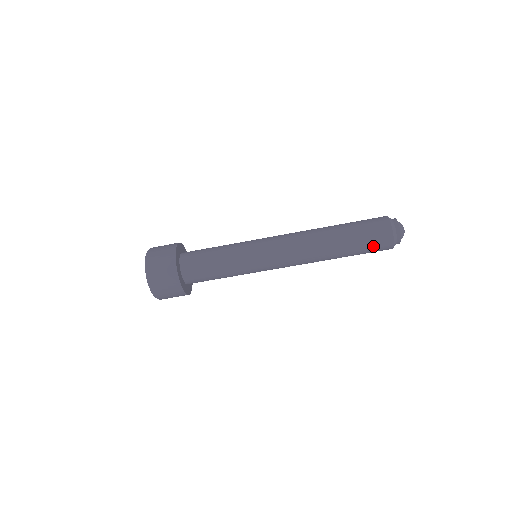
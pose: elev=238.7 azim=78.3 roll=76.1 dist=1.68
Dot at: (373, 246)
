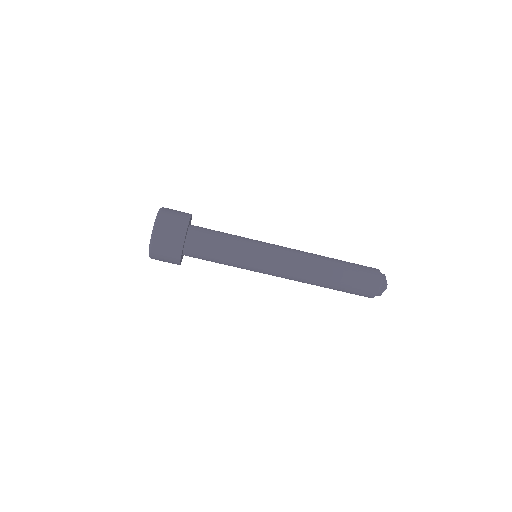
Dot at: (360, 288)
